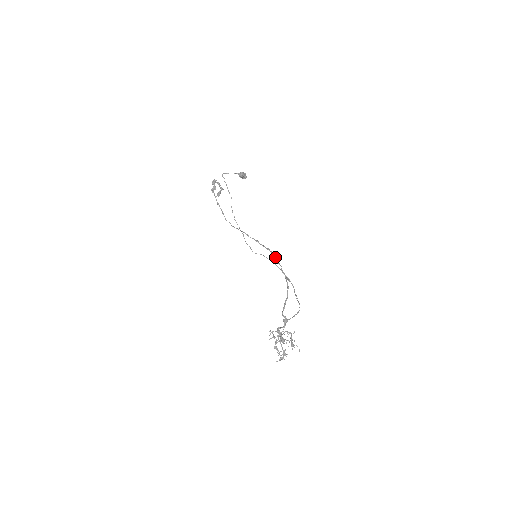
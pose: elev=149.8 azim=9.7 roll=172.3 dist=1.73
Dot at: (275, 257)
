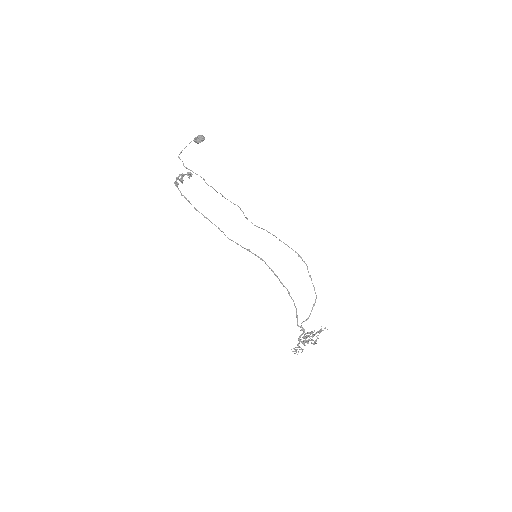
Dot at: occluded
